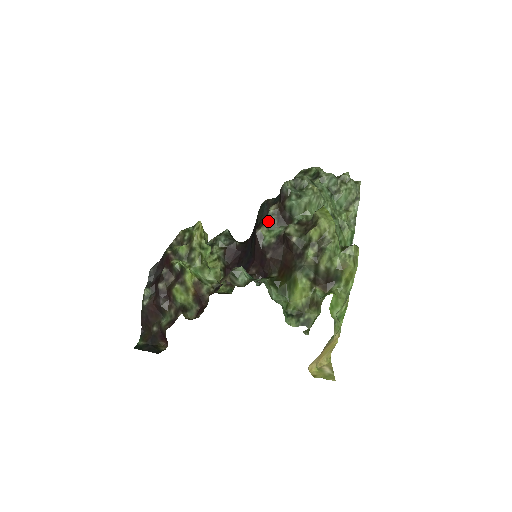
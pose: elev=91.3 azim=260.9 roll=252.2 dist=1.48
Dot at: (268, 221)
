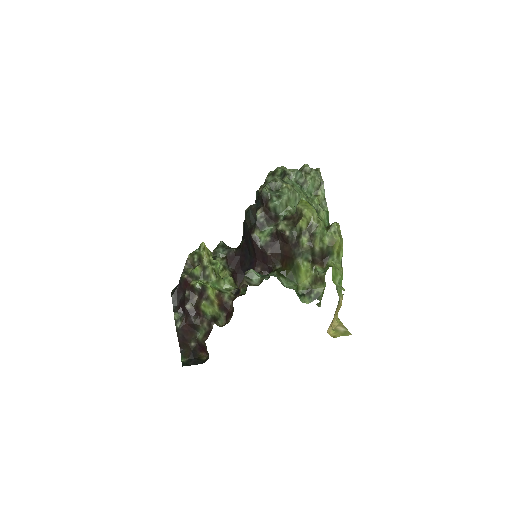
Dot at: (258, 224)
